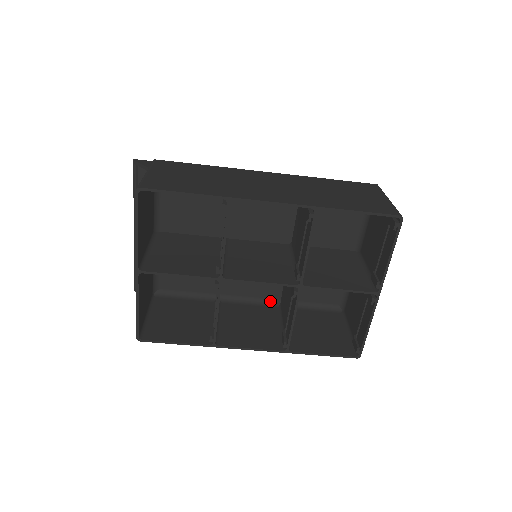
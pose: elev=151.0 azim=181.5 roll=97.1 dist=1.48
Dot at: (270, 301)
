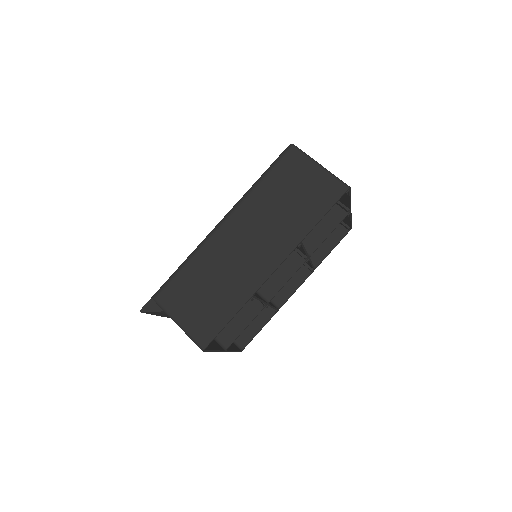
Dot at: occluded
